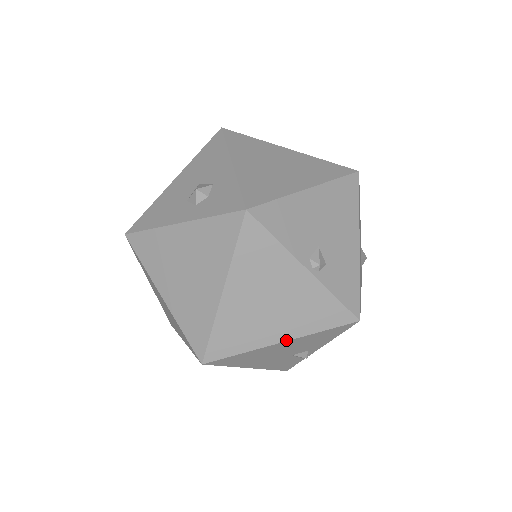
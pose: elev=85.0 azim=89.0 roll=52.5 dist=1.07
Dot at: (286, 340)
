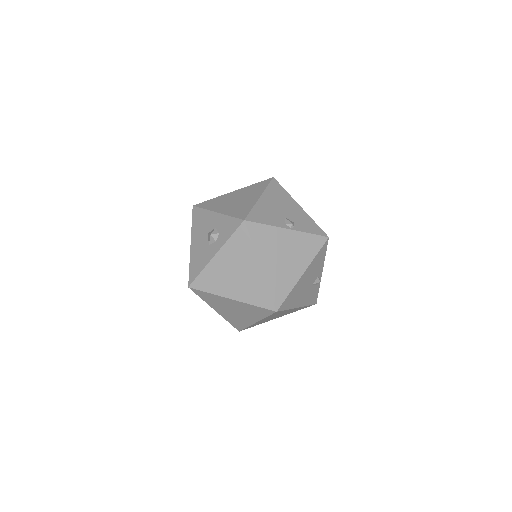
Dot at: (305, 271)
